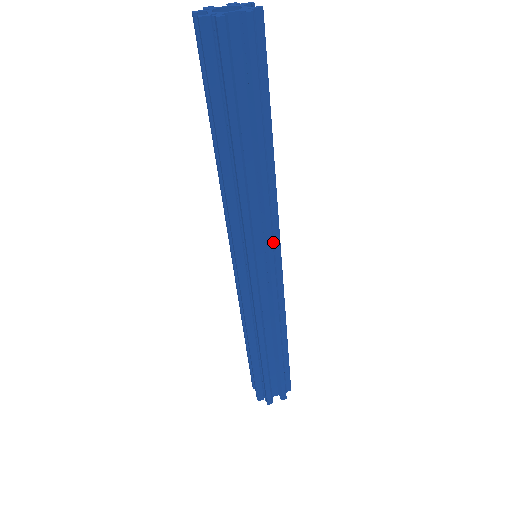
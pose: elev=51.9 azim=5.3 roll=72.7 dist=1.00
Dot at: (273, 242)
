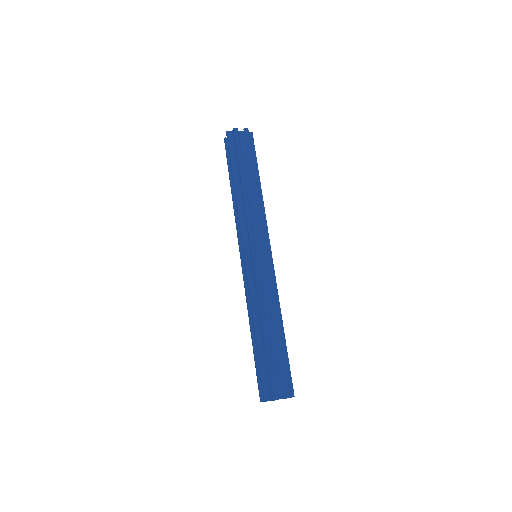
Dot at: occluded
